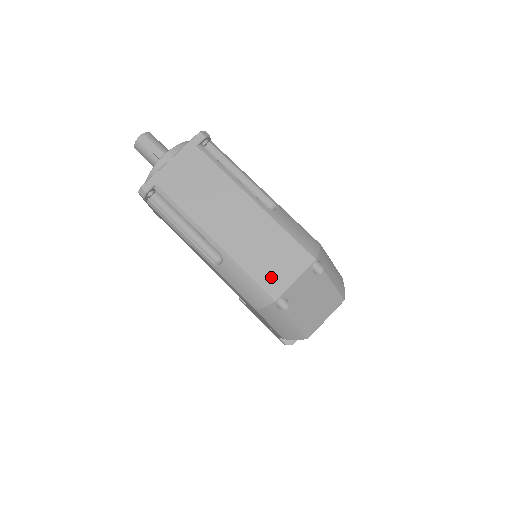
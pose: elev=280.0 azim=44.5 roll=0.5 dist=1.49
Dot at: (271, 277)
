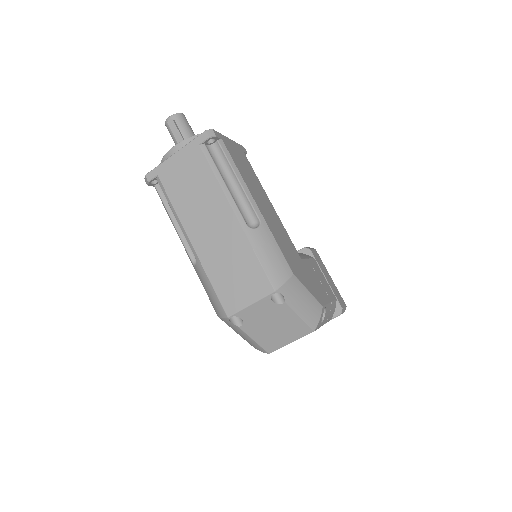
Dot at: (230, 294)
